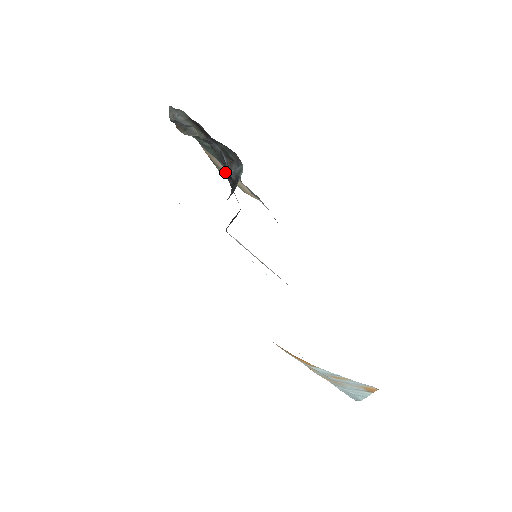
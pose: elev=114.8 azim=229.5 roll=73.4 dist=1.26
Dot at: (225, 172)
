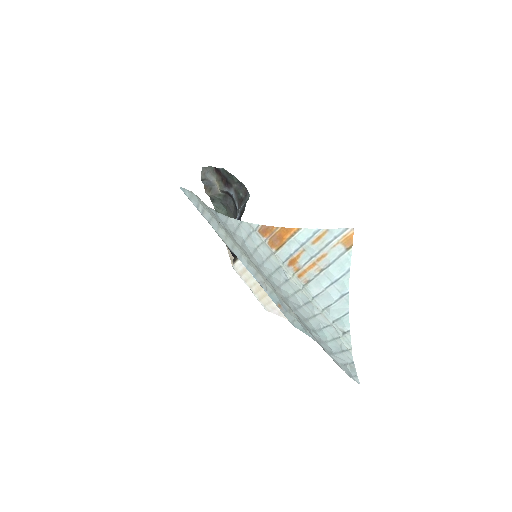
Dot at: occluded
